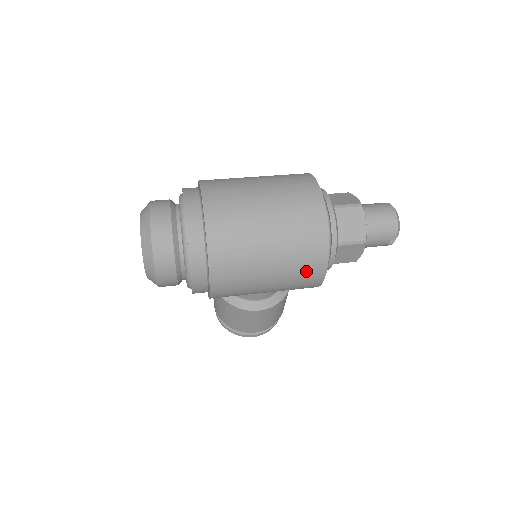
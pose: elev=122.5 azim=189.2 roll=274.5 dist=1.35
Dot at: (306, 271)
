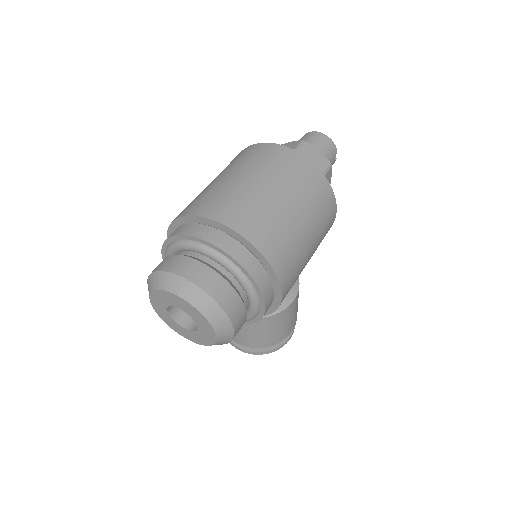
Dot at: (327, 214)
